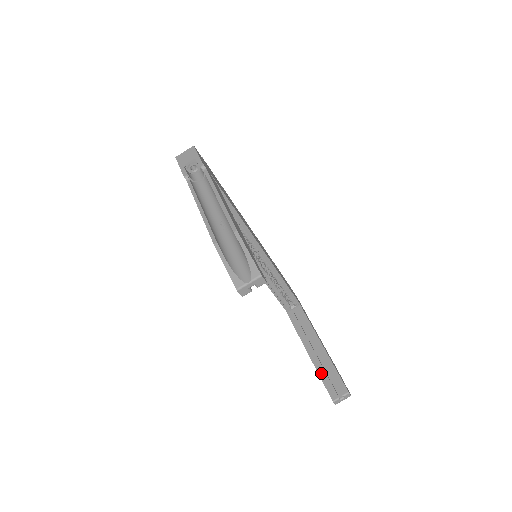
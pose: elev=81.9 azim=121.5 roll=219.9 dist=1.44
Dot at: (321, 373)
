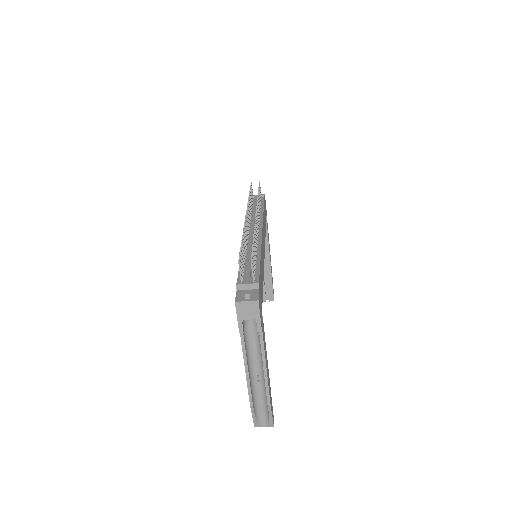
Dot at: occluded
